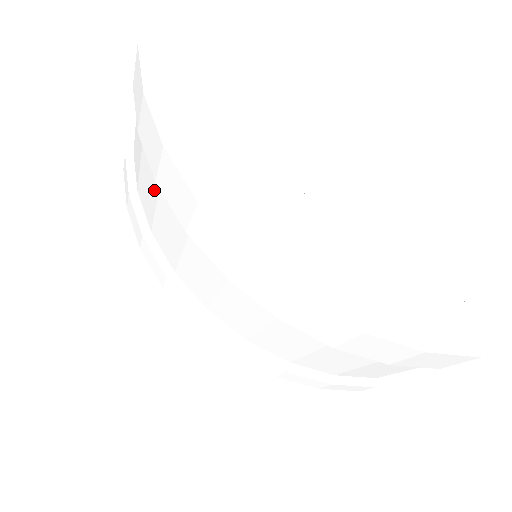
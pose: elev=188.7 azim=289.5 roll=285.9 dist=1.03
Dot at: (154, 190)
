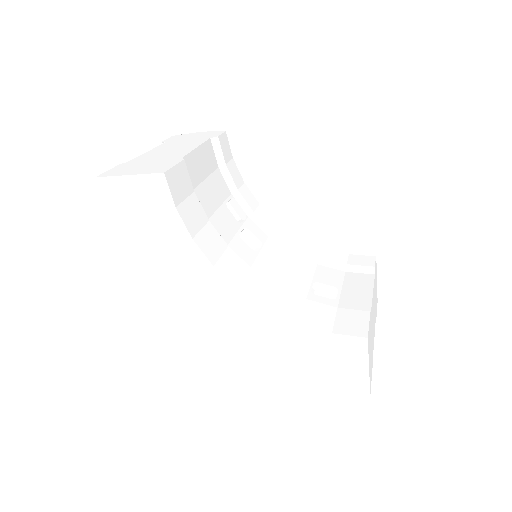
Dot at: occluded
